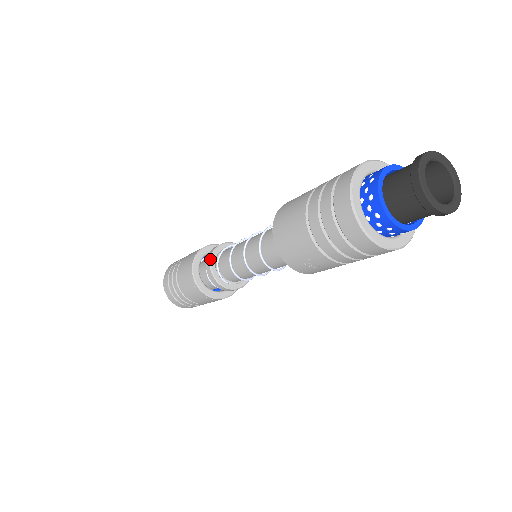
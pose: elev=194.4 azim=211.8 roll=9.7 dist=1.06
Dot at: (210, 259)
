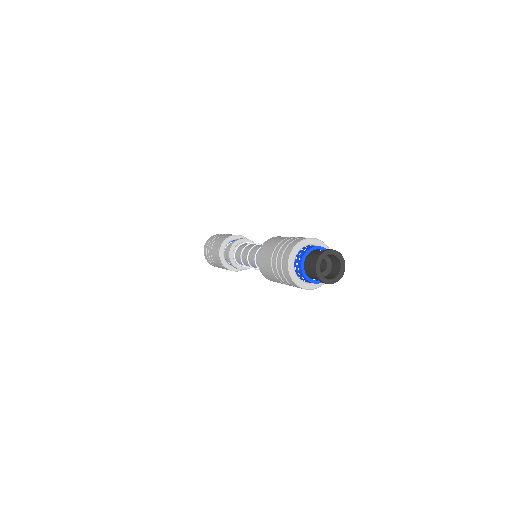
Dot at: (231, 263)
